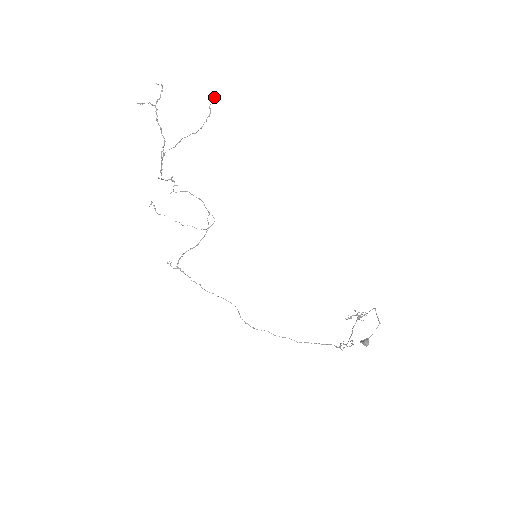
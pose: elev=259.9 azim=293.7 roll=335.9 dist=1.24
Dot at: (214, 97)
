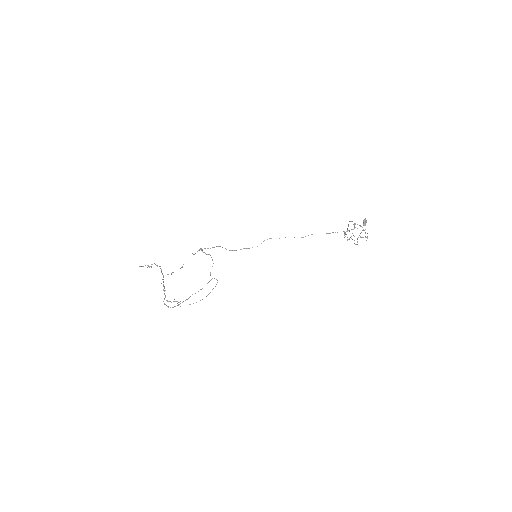
Dot at: (182, 267)
